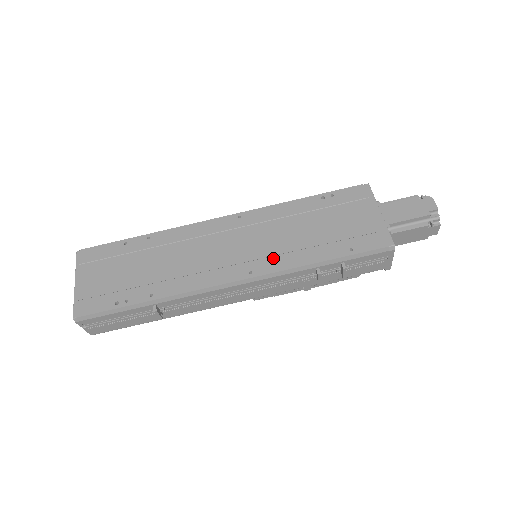
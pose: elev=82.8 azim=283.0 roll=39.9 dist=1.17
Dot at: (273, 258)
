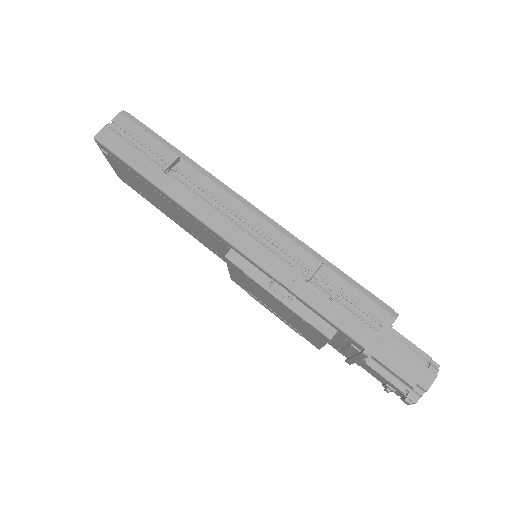
Dot at: occluded
